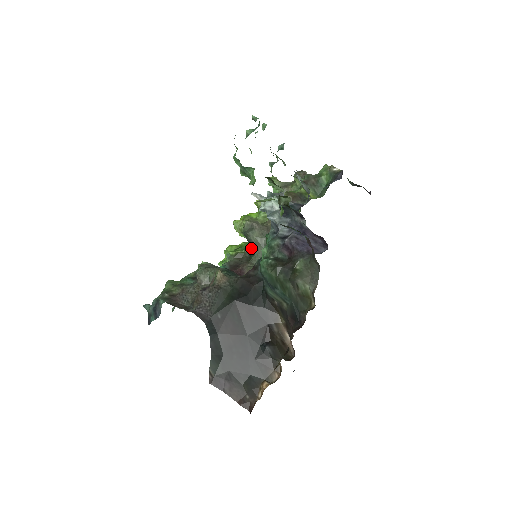
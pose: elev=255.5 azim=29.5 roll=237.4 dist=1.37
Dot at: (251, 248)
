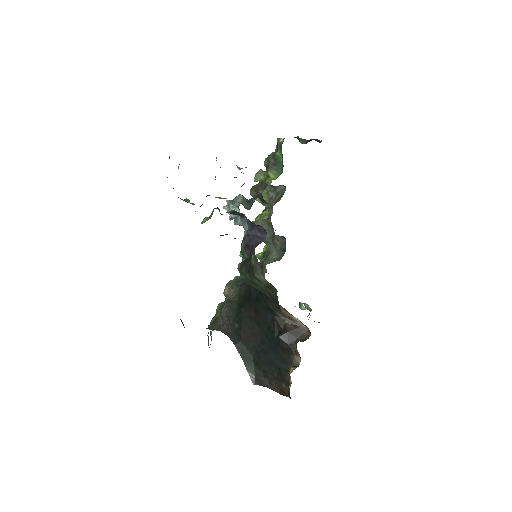
Dot at: occluded
